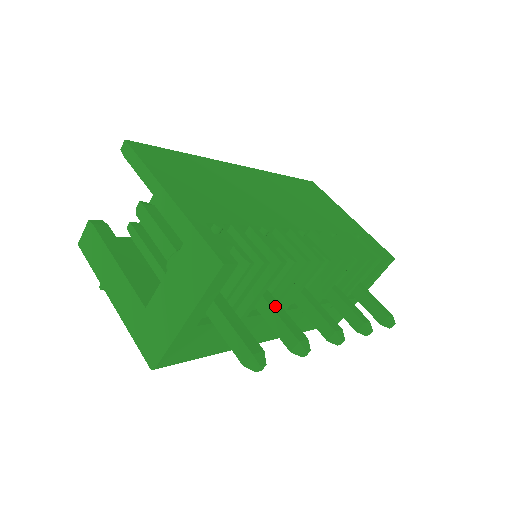
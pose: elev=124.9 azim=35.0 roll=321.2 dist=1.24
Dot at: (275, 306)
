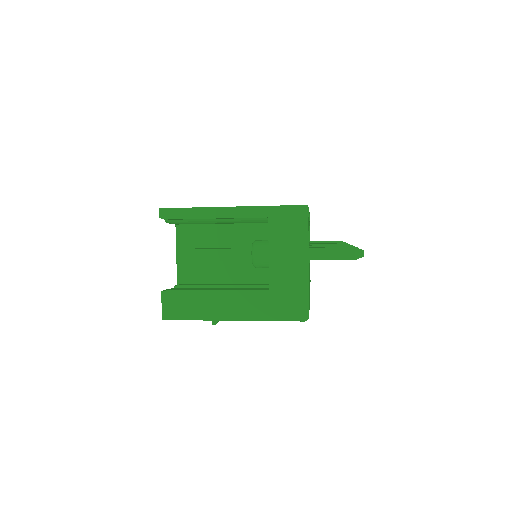
Dot at: (317, 245)
